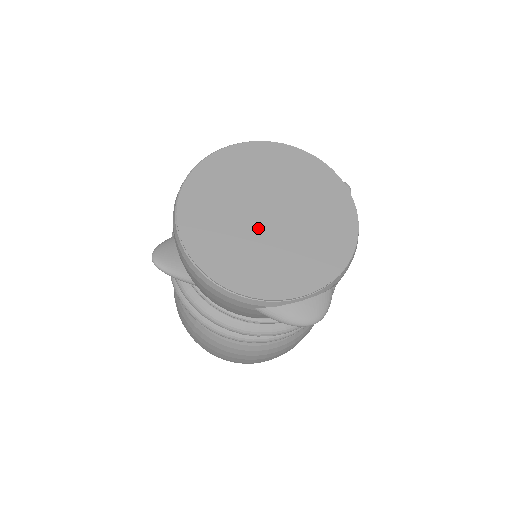
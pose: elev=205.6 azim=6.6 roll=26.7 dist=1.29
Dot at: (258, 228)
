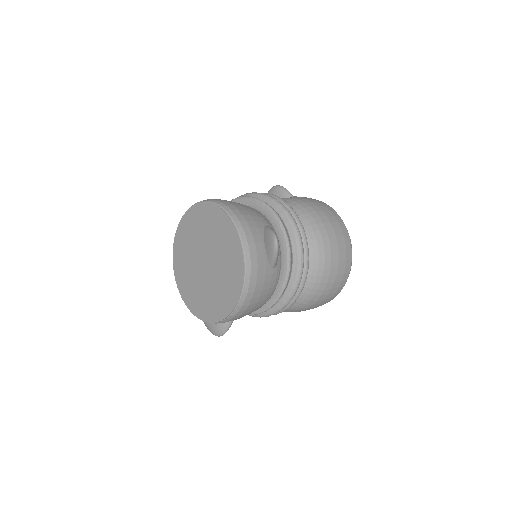
Dot at: (199, 270)
